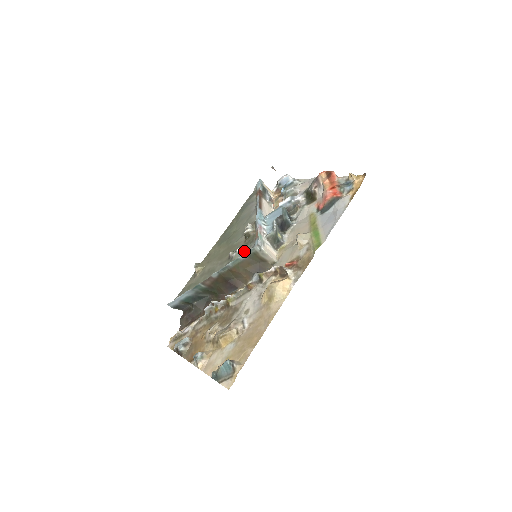
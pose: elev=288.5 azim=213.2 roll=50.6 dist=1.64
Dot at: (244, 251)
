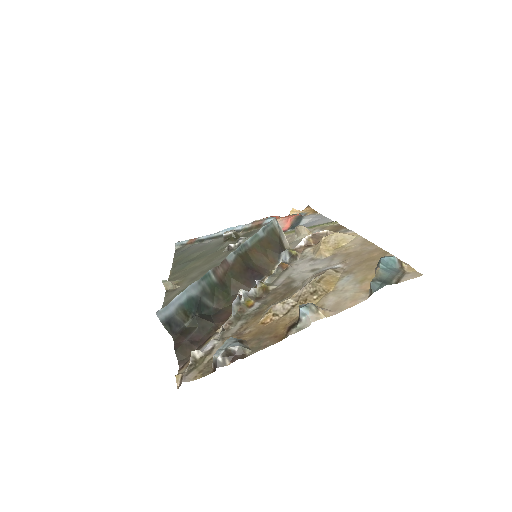
Dot at: occluded
